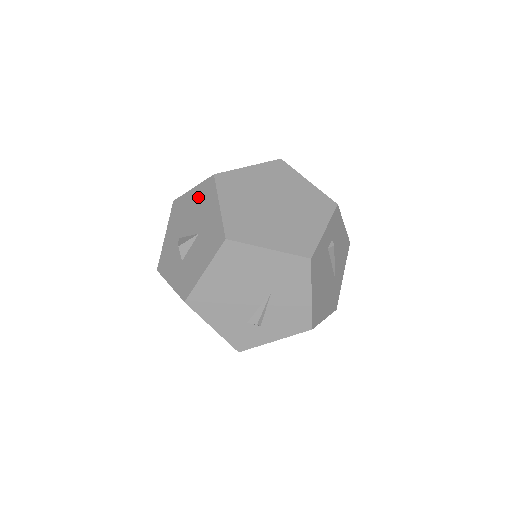
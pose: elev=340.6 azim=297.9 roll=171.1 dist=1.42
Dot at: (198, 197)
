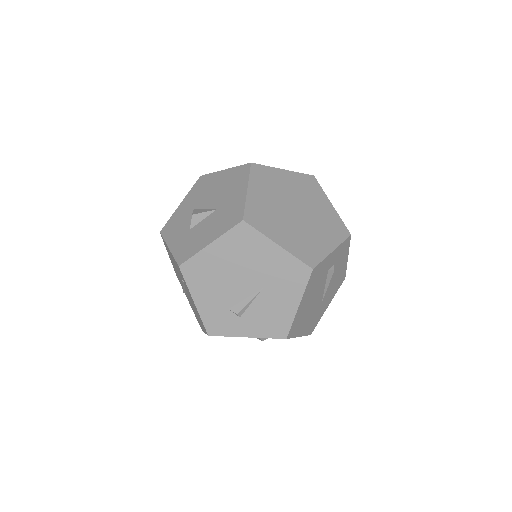
Dot at: (228, 178)
